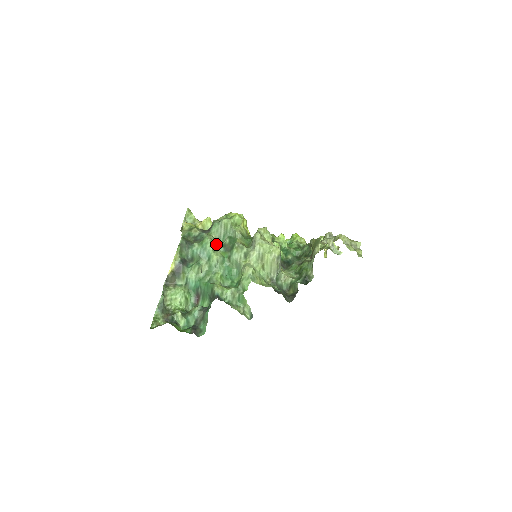
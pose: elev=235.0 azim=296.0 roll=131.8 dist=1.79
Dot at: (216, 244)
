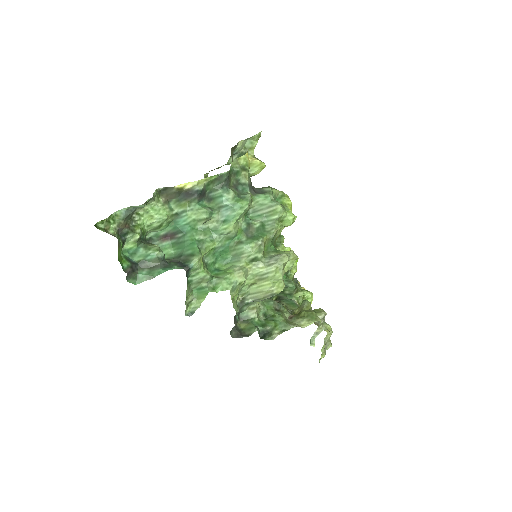
Dot at: (246, 214)
